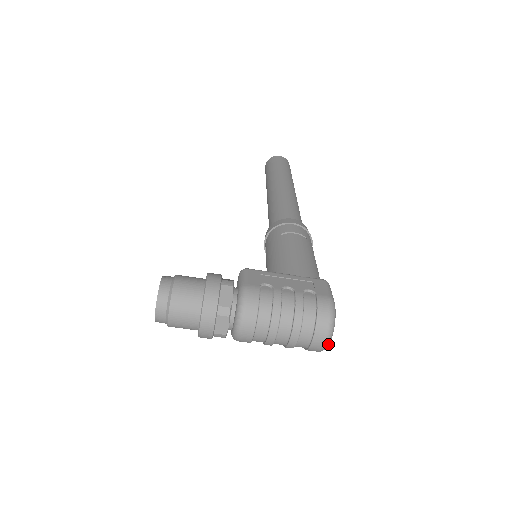
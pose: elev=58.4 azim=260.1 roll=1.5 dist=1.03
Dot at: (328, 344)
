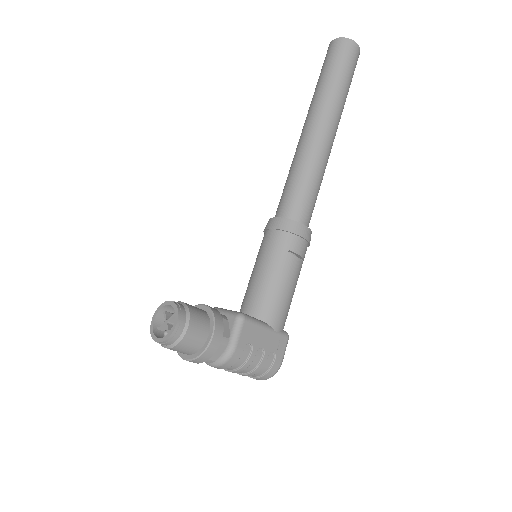
Dot at: occluded
